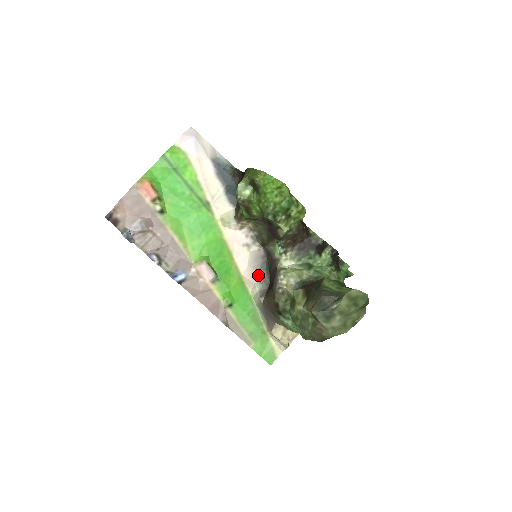
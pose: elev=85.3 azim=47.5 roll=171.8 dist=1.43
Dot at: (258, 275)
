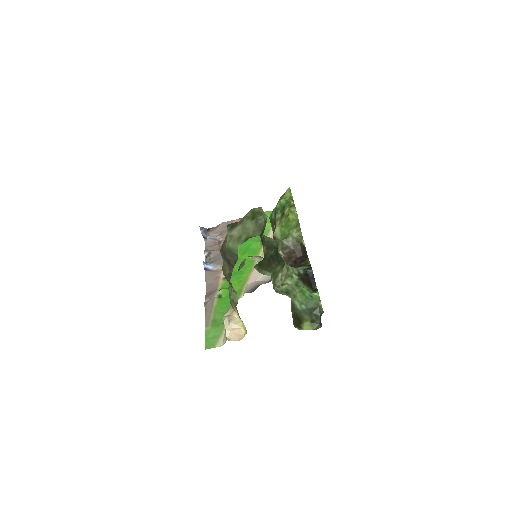
Dot at: (255, 287)
